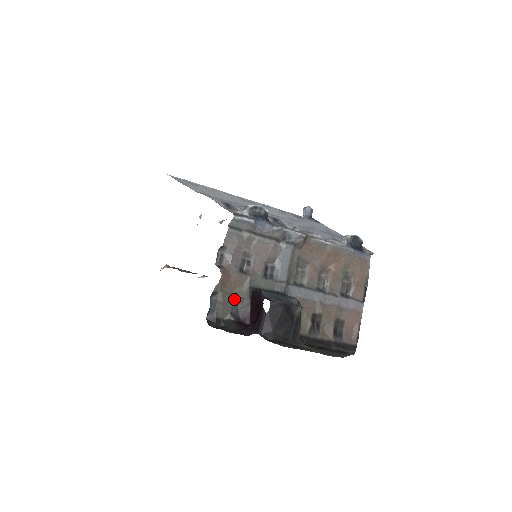
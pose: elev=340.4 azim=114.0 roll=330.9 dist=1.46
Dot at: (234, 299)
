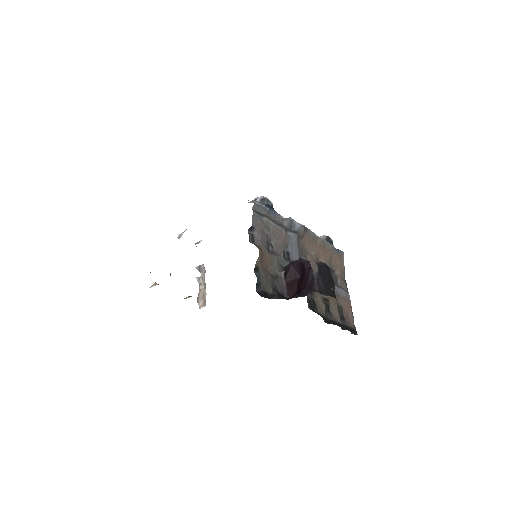
Dot at: (271, 276)
